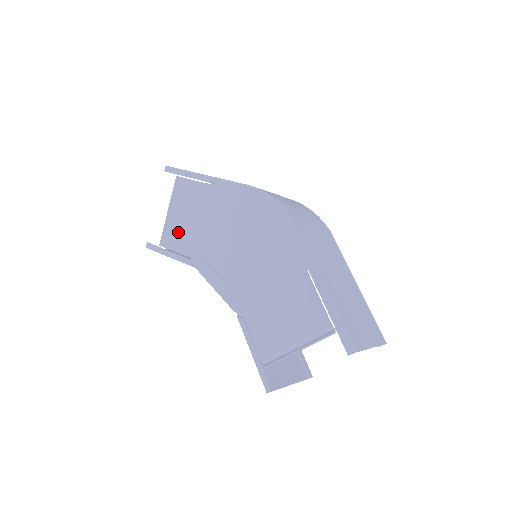
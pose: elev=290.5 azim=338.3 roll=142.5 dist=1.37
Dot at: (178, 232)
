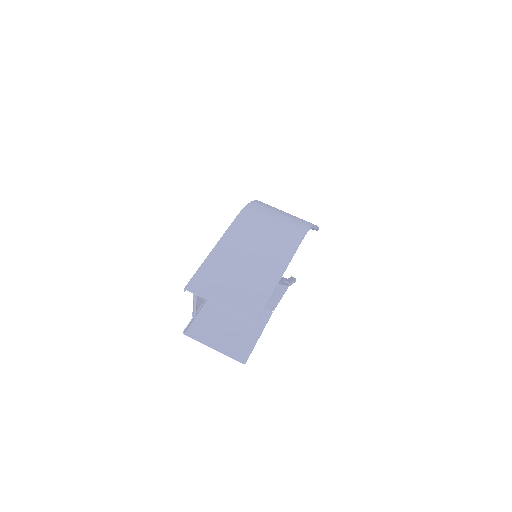
Dot at: occluded
